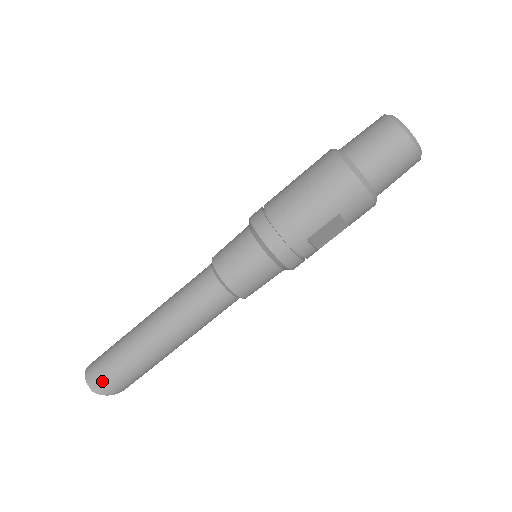
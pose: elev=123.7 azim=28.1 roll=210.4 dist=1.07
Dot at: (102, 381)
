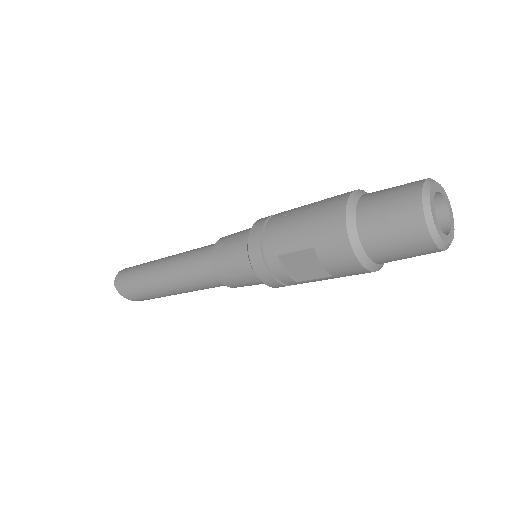
Dot at: (121, 279)
